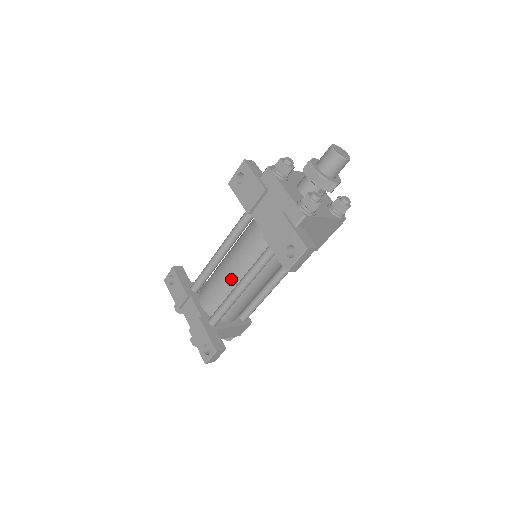
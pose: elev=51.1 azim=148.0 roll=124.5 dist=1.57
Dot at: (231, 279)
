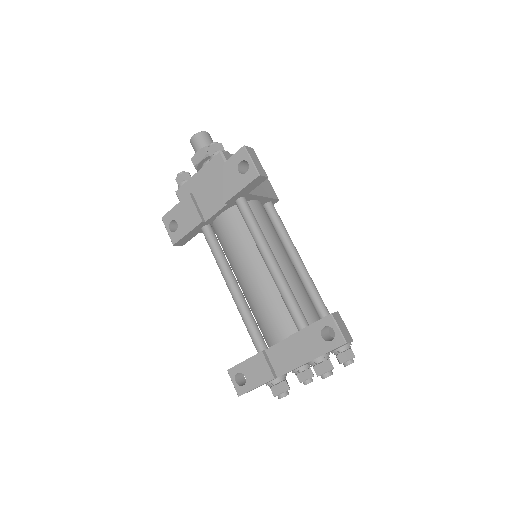
Dot at: (261, 277)
